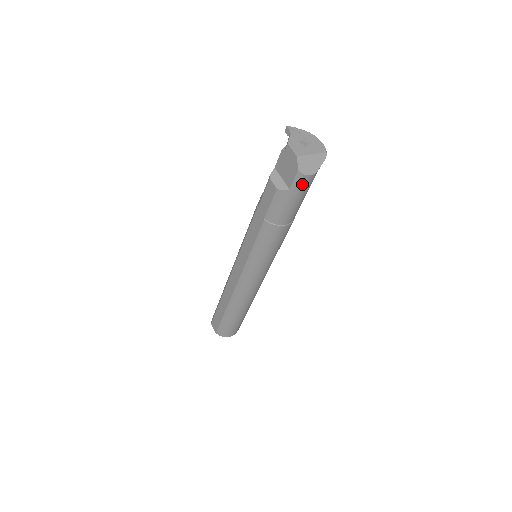
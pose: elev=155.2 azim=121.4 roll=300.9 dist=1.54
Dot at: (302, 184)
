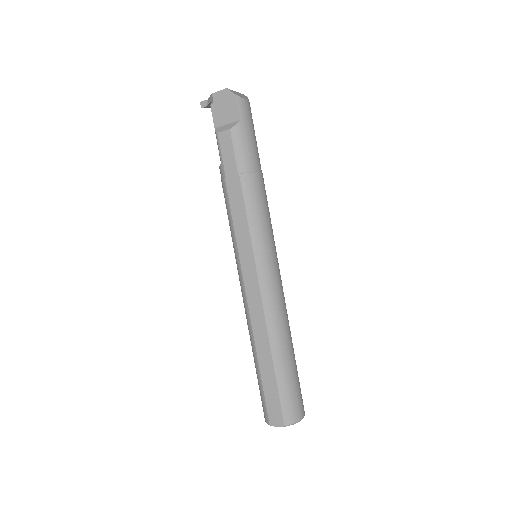
Dot at: (246, 111)
